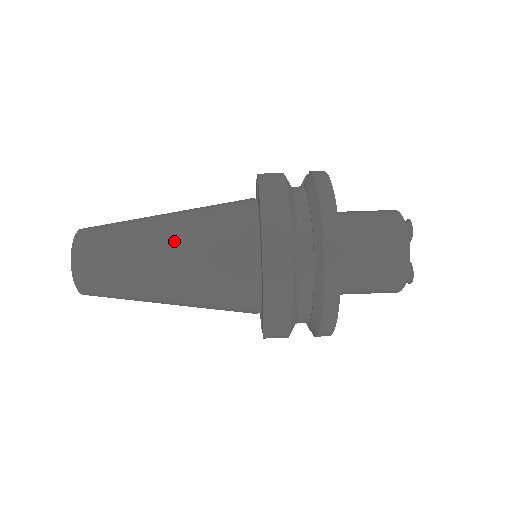
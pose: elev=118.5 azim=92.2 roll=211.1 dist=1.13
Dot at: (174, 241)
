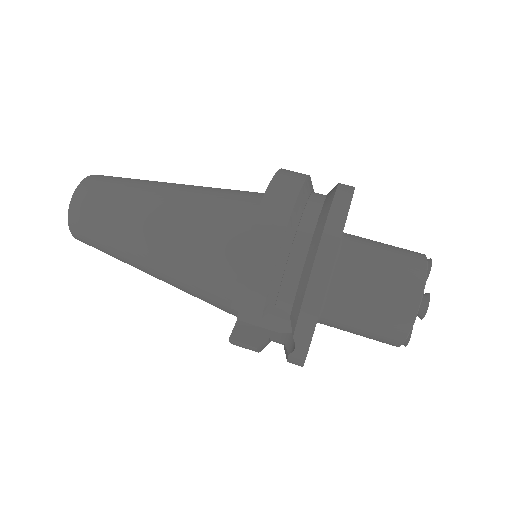
Dot at: (188, 186)
